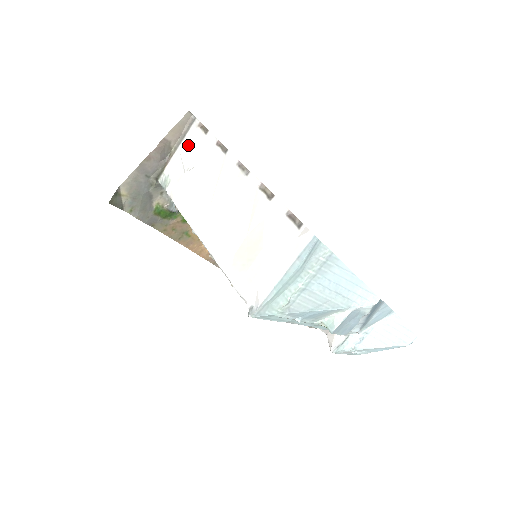
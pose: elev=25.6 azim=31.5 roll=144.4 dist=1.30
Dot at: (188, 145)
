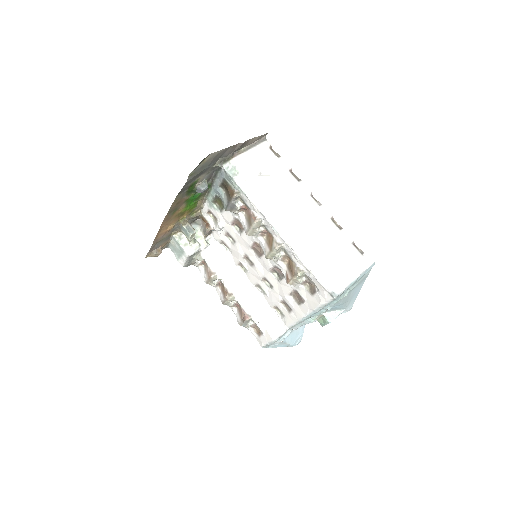
Dot at: (258, 155)
